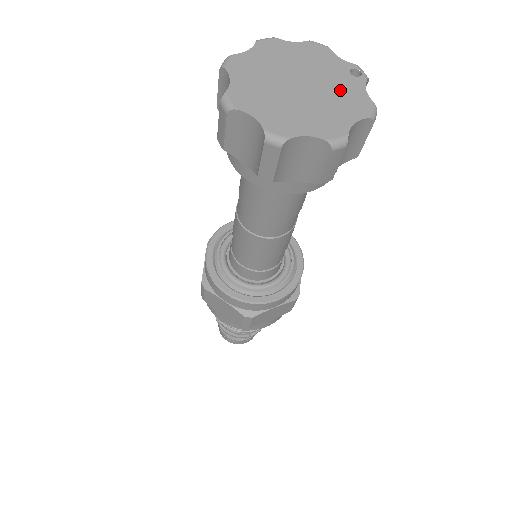
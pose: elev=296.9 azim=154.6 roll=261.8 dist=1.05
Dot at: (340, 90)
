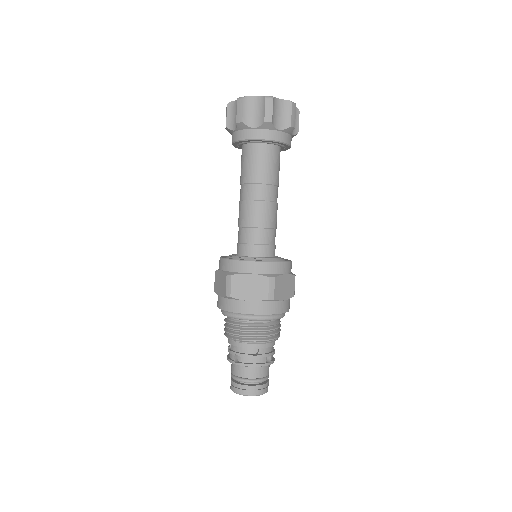
Dot at: occluded
